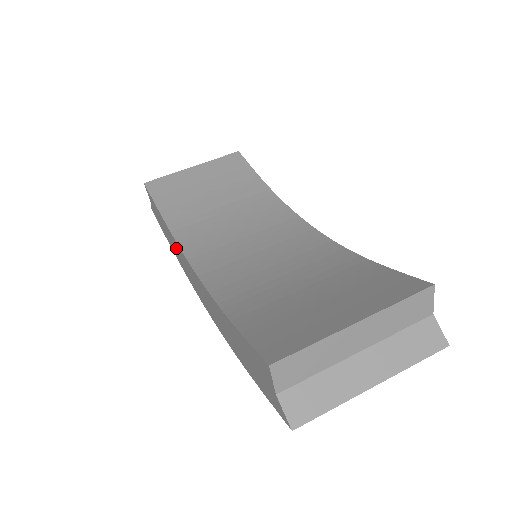
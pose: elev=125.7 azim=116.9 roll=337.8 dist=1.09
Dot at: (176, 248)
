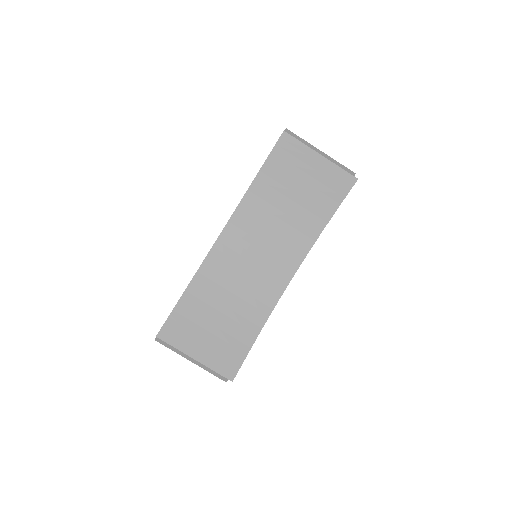
Dot at: occluded
